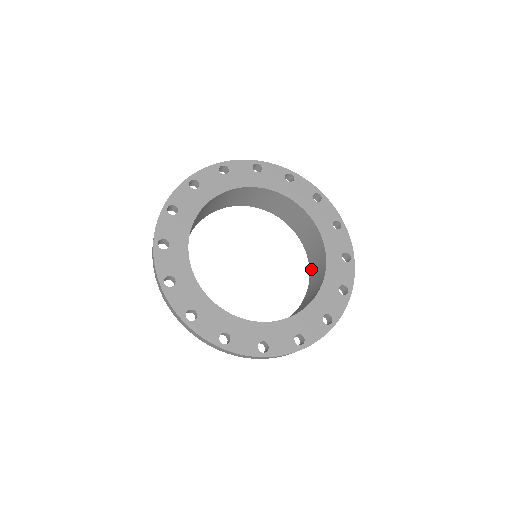
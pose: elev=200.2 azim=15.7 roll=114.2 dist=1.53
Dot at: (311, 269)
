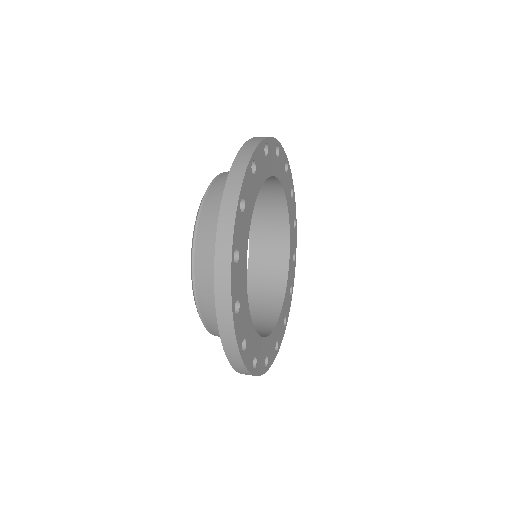
Dot at: (251, 282)
